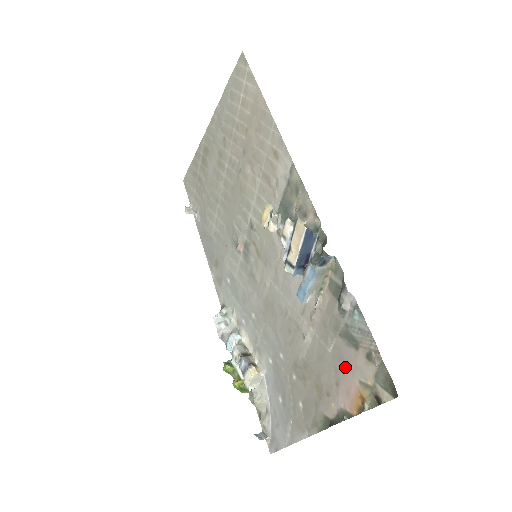
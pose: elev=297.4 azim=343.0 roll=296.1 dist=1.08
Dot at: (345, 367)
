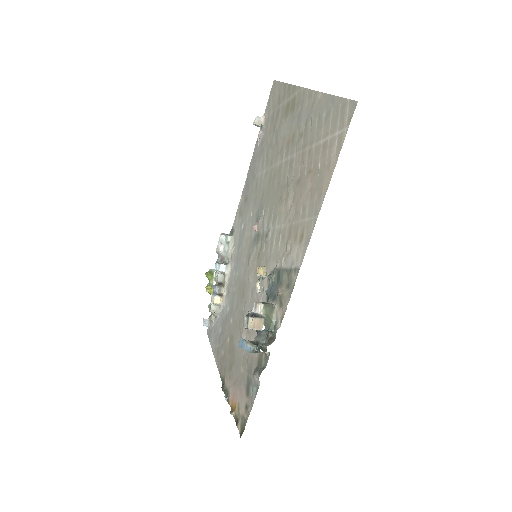
Dot at: (240, 388)
